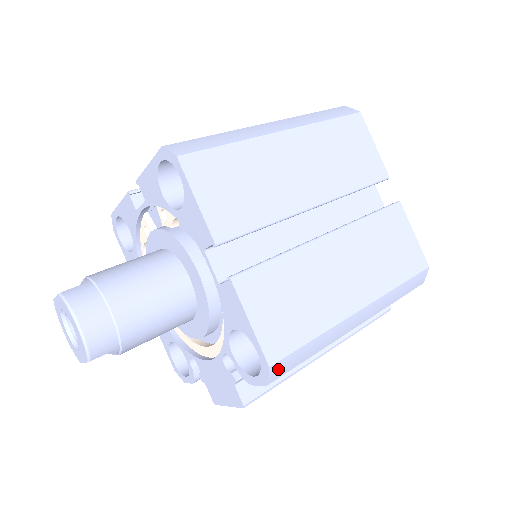
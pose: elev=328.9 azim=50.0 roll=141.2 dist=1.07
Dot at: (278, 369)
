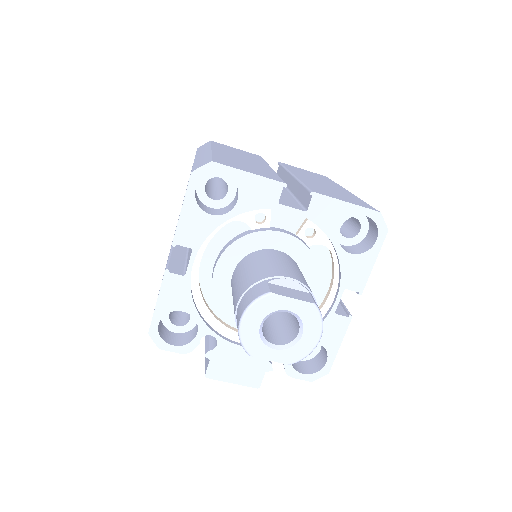
Dot at: occluded
